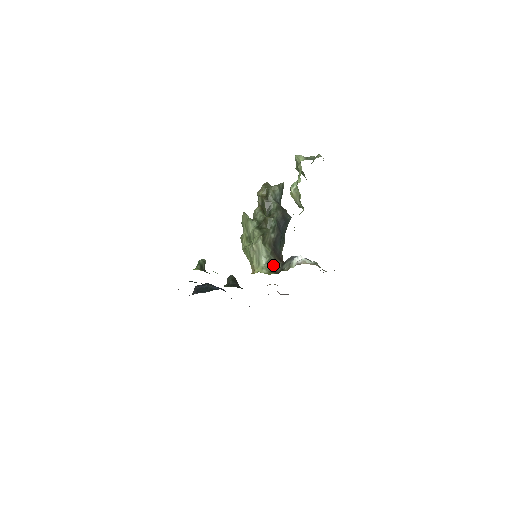
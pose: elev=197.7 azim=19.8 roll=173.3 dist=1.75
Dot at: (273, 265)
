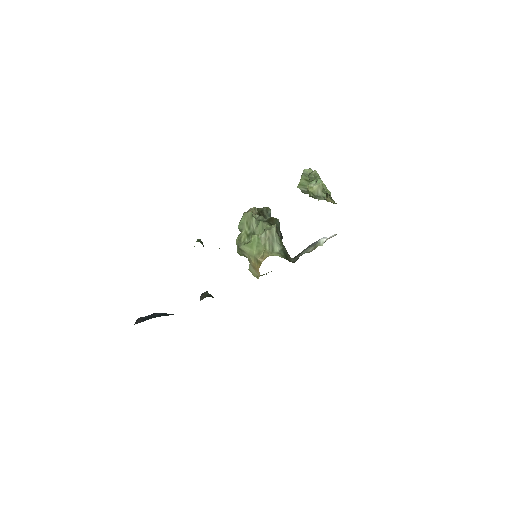
Dot at: (286, 255)
